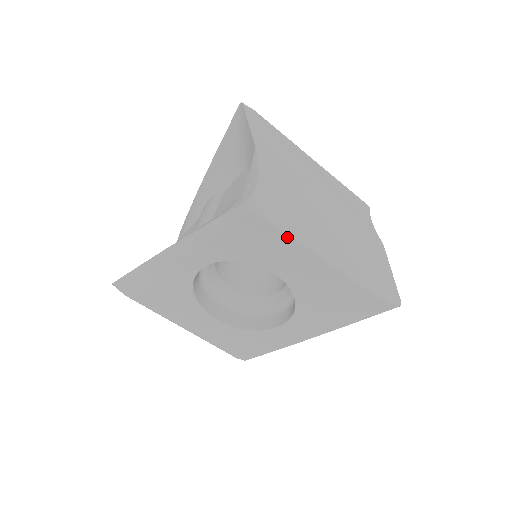
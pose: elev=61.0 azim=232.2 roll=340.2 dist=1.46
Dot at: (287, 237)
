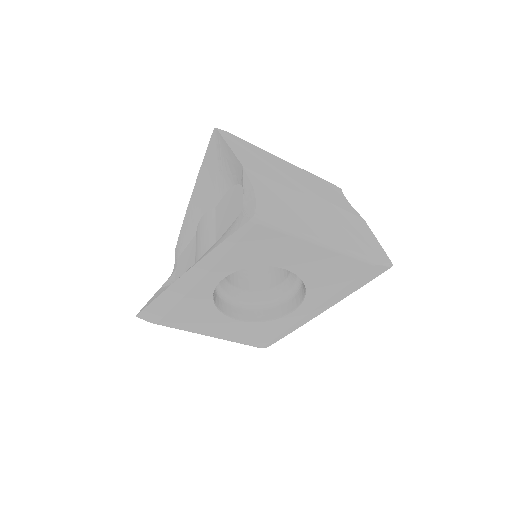
Dot at: (292, 237)
